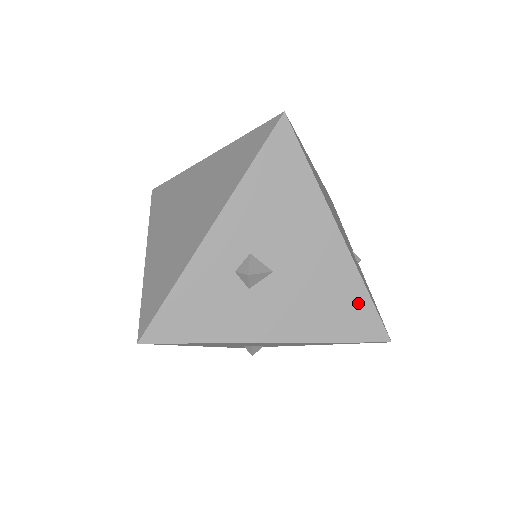
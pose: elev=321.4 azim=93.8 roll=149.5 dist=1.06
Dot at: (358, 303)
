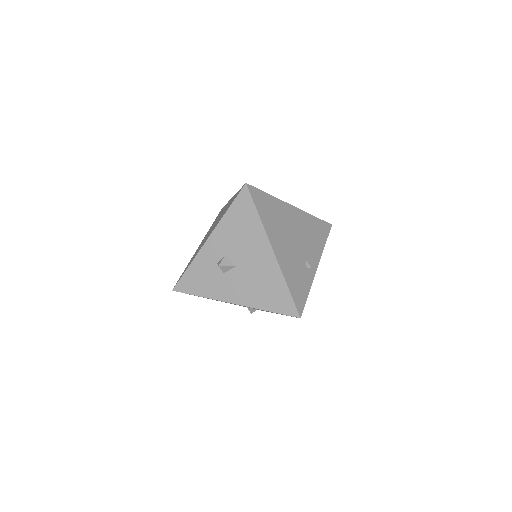
Dot at: (281, 292)
